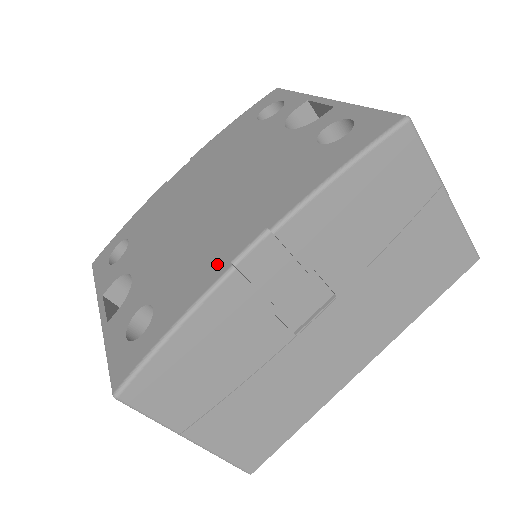
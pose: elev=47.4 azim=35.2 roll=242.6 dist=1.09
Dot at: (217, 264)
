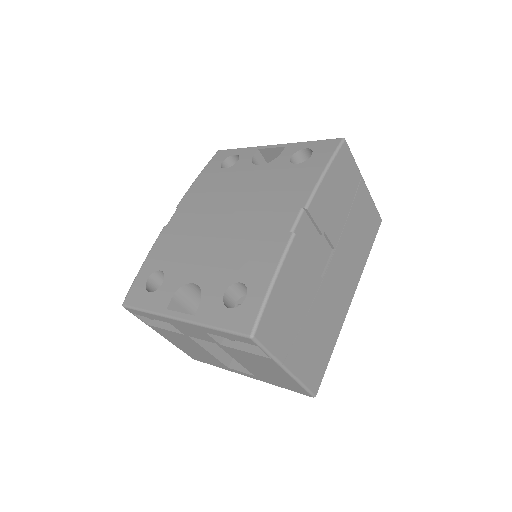
Dot at: (279, 238)
